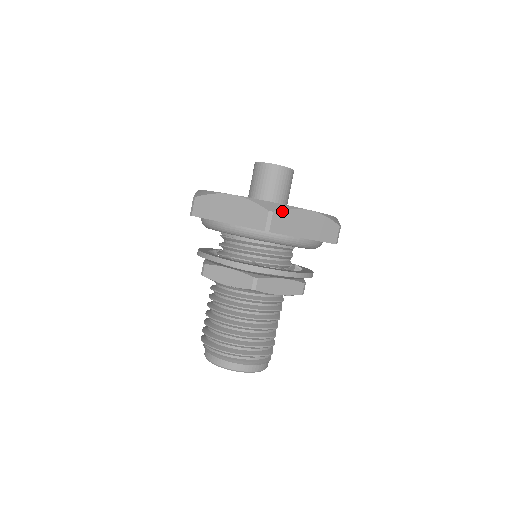
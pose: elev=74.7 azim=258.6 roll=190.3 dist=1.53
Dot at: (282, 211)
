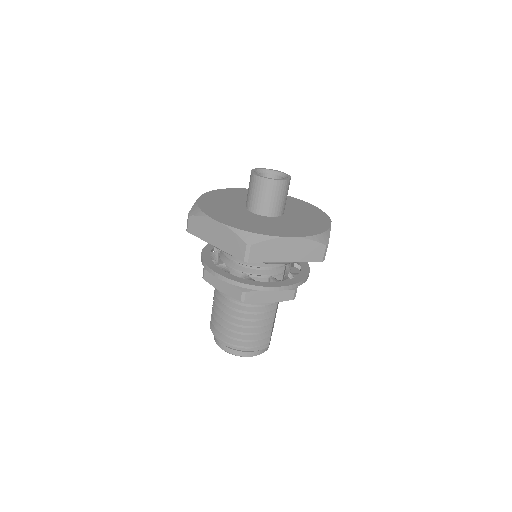
Dot at: (260, 243)
